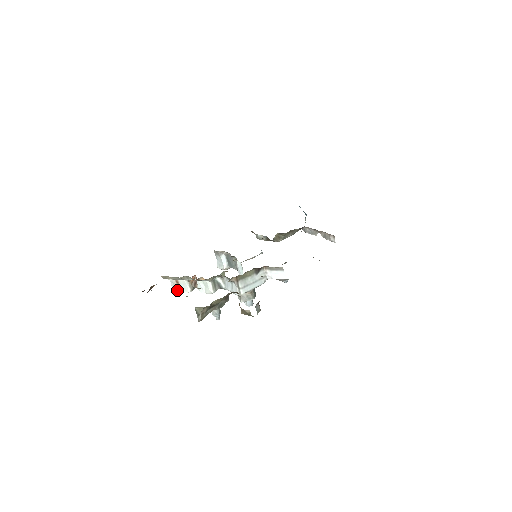
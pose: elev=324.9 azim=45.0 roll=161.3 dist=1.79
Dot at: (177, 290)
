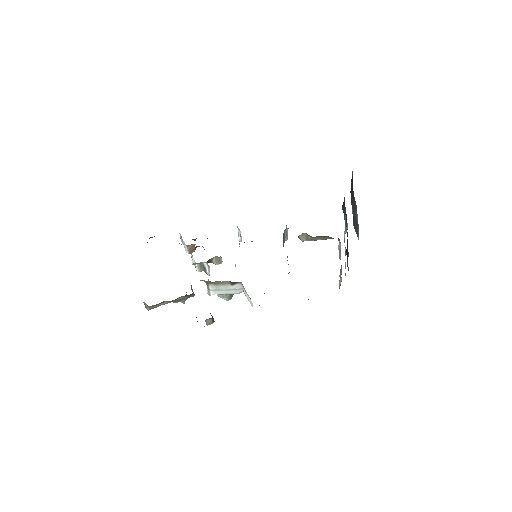
Dot at: (182, 243)
